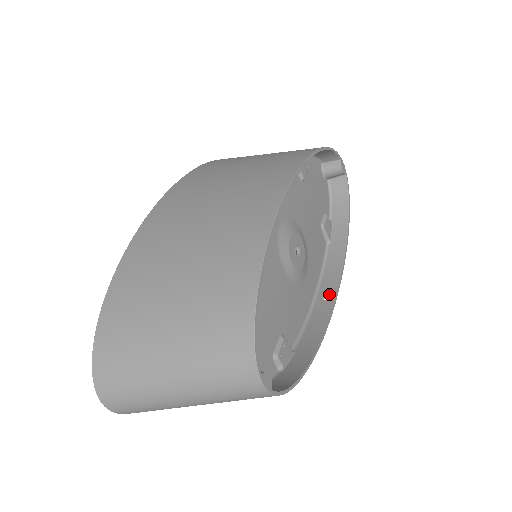
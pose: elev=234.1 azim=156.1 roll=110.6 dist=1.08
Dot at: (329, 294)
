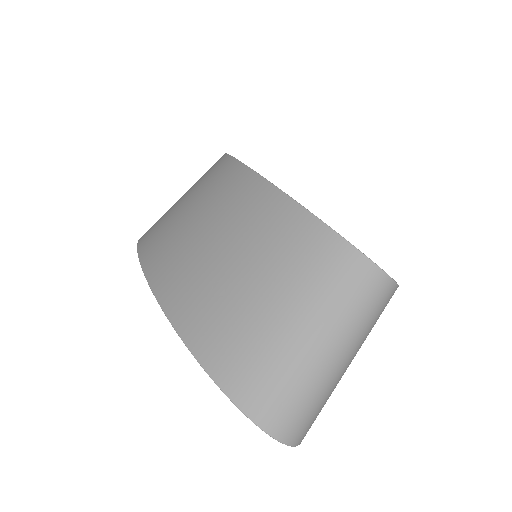
Dot at: occluded
